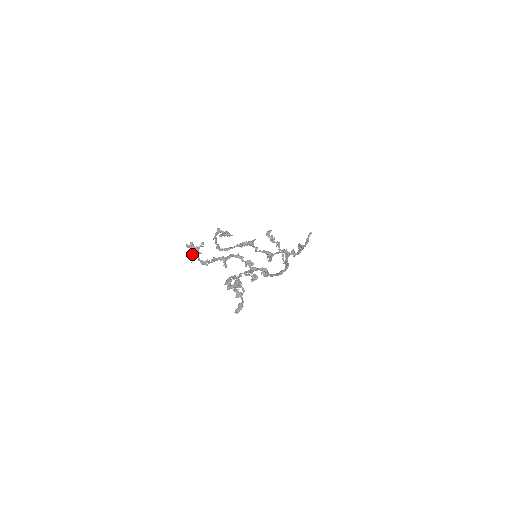
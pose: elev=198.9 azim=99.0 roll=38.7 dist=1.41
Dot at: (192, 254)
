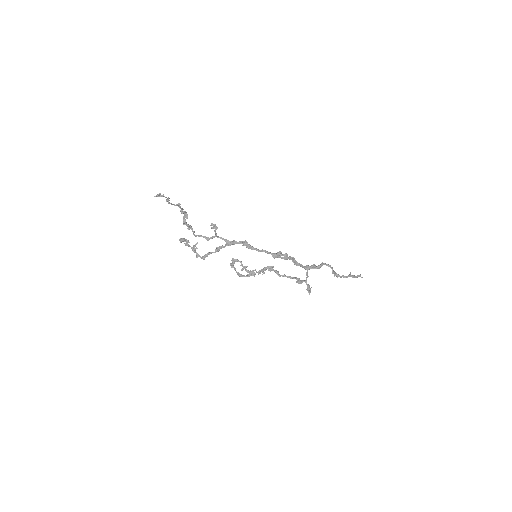
Dot at: (182, 240)
